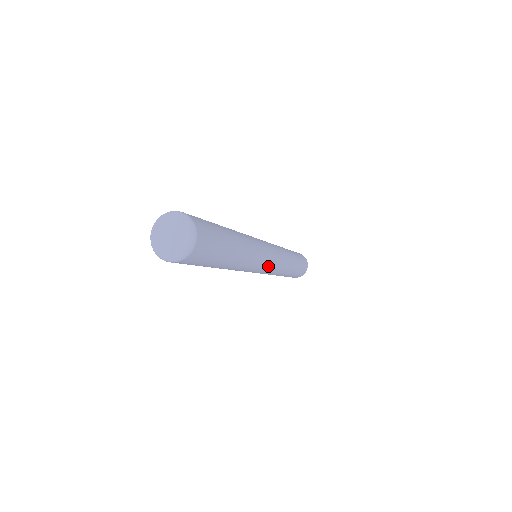
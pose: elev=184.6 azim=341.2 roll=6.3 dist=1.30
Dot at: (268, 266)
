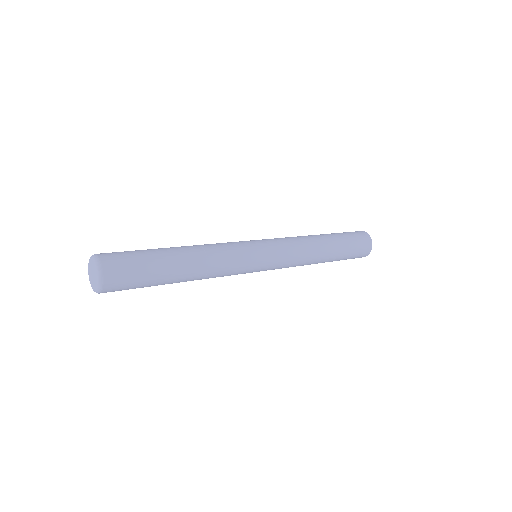
Dot at: (259, 271)
